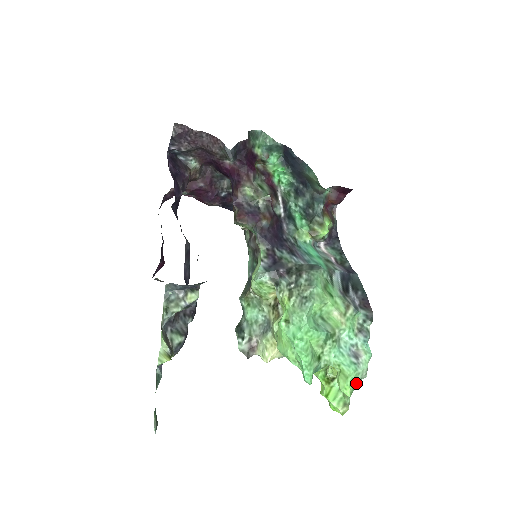
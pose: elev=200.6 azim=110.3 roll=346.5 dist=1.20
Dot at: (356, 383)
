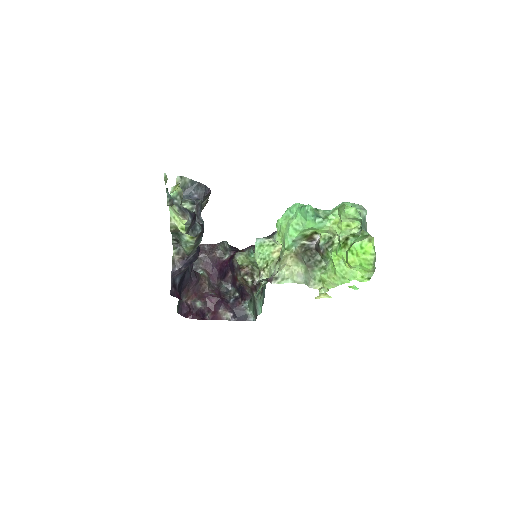
Dot at: (359, 212)
